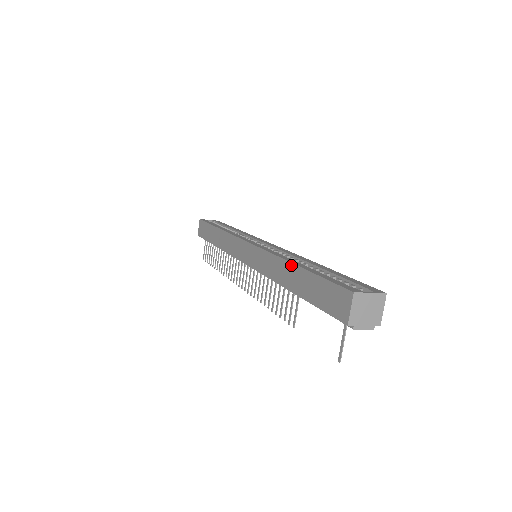
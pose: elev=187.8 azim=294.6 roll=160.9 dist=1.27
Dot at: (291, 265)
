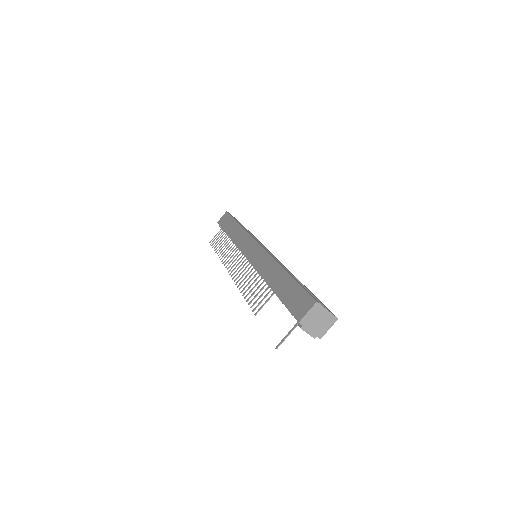
Dot at: (281, 269)
